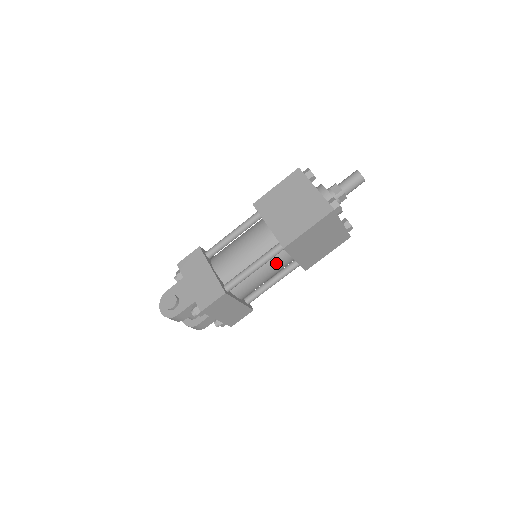
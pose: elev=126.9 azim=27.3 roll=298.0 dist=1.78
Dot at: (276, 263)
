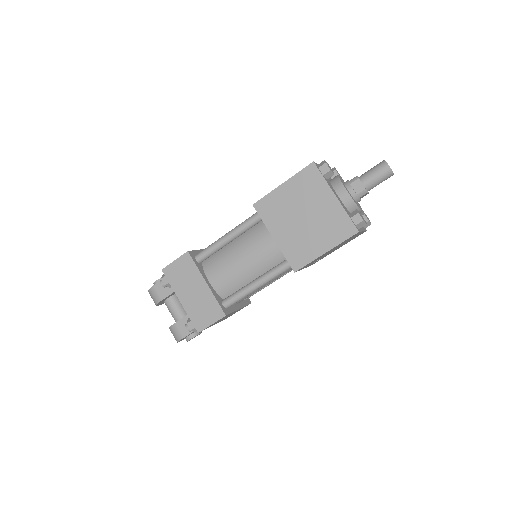
Dot at: (255, 241)
